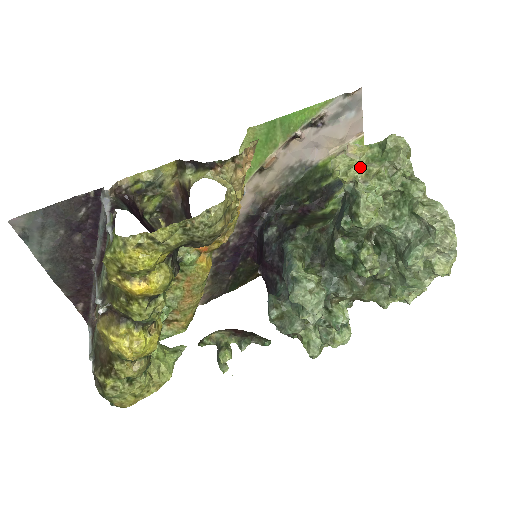
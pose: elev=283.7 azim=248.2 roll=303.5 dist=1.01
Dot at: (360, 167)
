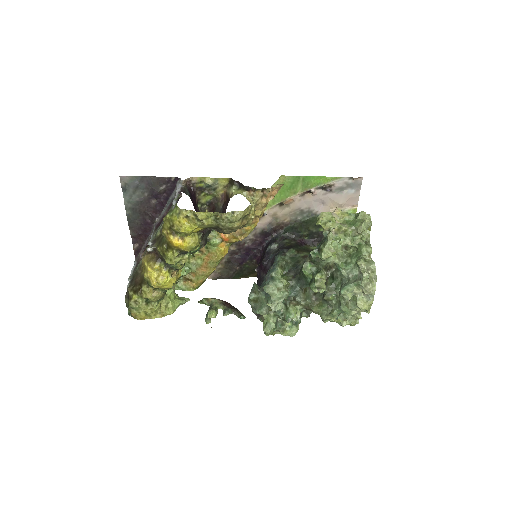
Dot at: (336, 223)
